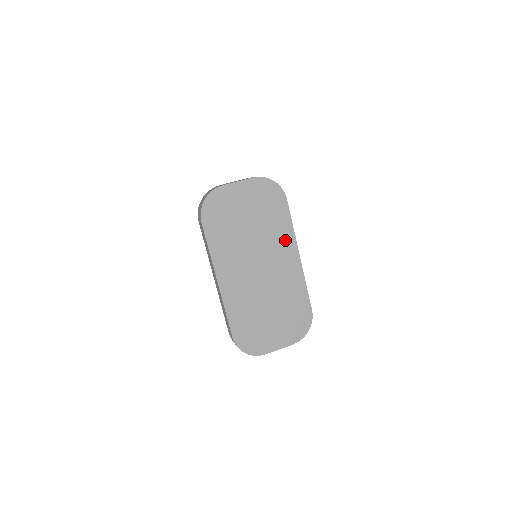
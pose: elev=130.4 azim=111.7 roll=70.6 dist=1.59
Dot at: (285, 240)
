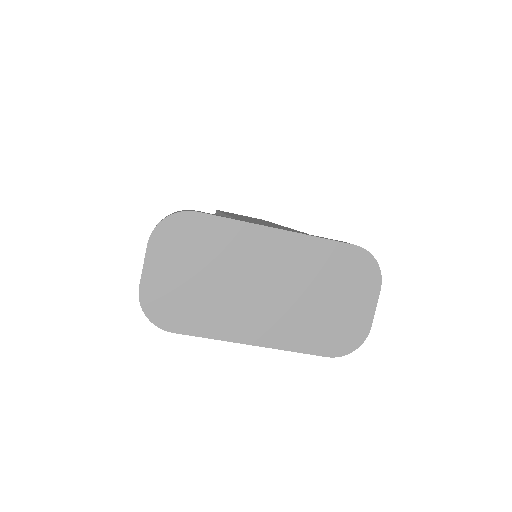
Dot at: (248, 239)
